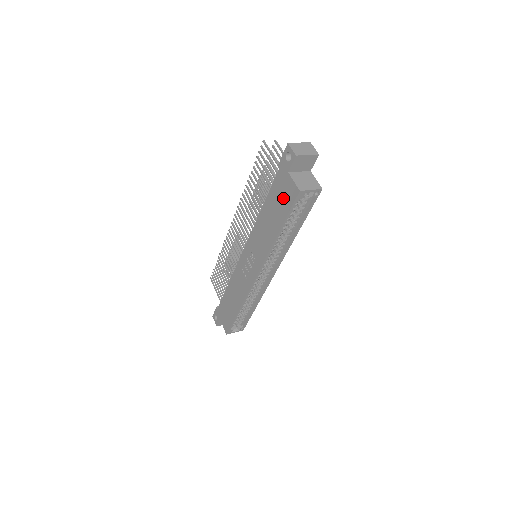
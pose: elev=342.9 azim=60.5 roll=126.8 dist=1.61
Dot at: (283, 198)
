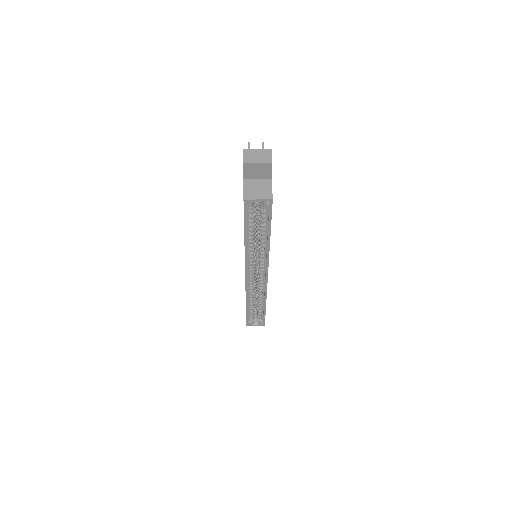
Dot at: occluded
